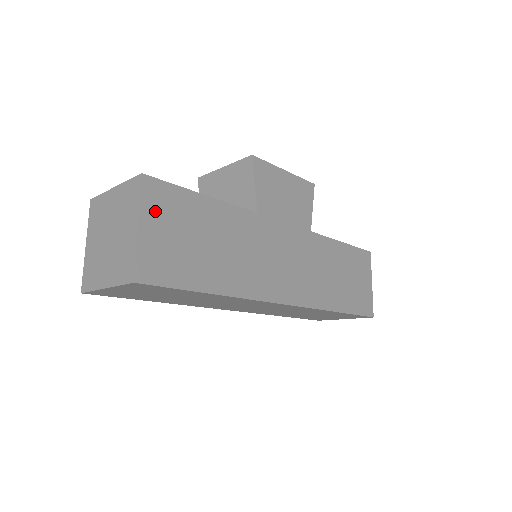
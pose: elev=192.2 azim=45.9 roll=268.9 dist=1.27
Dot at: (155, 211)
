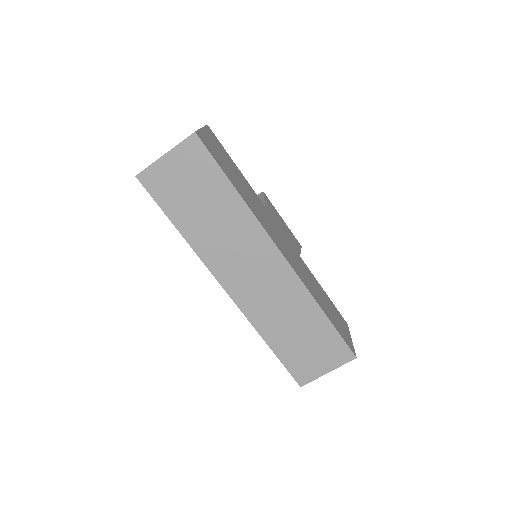
Dot at: (211, 136)
